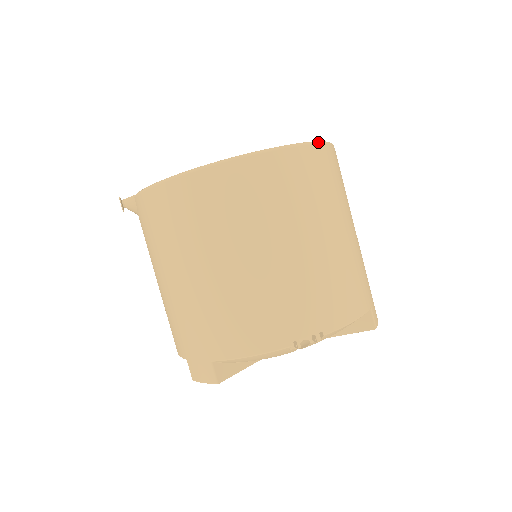
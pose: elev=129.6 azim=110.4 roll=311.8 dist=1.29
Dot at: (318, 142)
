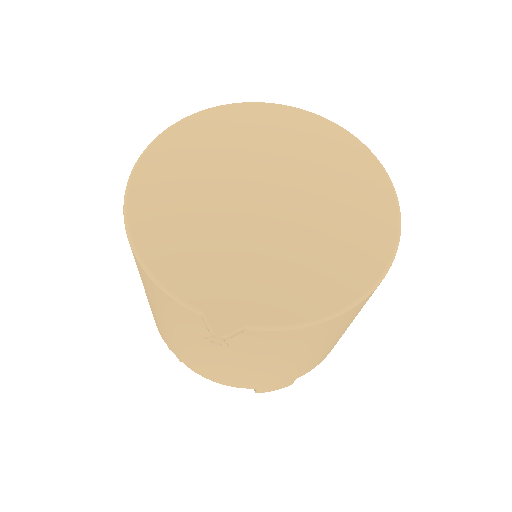
Dot at: (384, 168)
